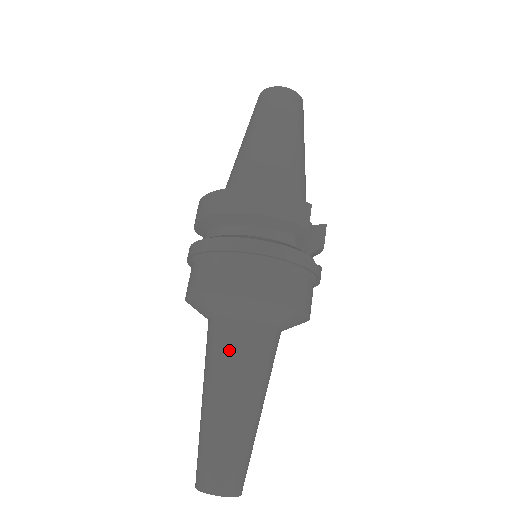
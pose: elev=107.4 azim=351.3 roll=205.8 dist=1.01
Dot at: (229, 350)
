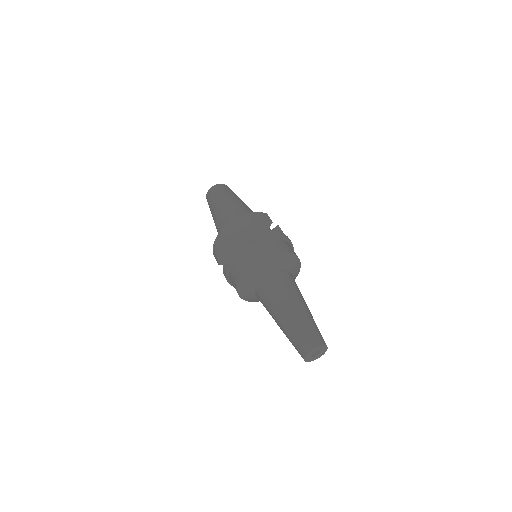
Dot at: (275, 288)
